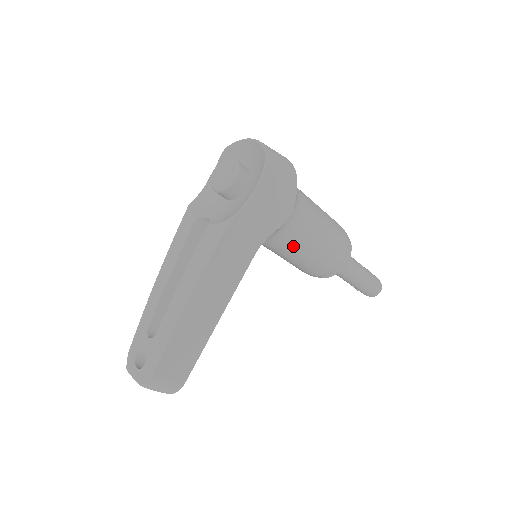
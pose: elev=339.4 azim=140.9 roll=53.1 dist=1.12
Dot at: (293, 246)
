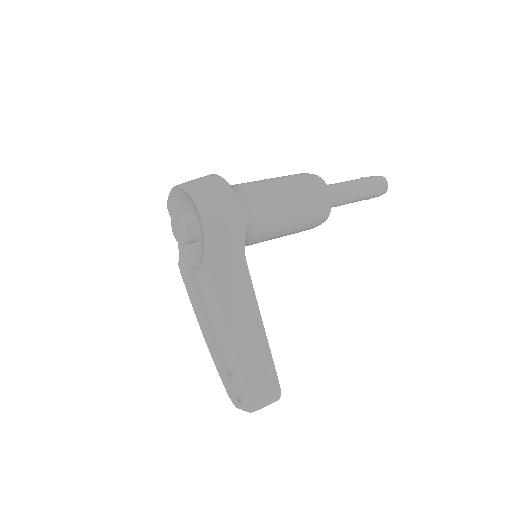
Dot at: (273, 227)
